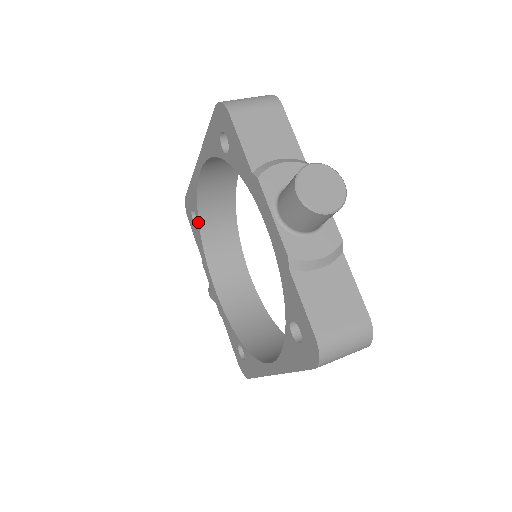
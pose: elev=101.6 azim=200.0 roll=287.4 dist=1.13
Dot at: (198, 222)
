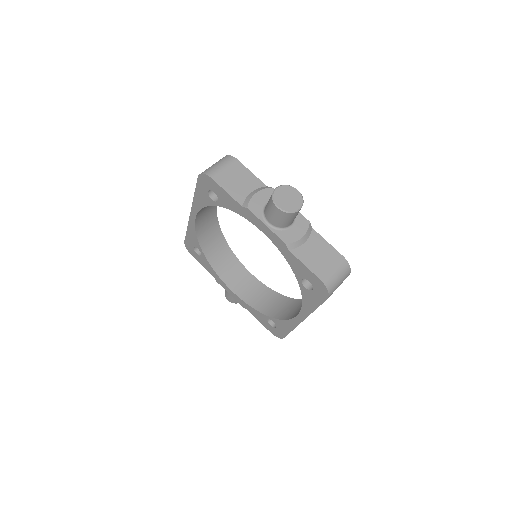
Dot at: (203, 253)
